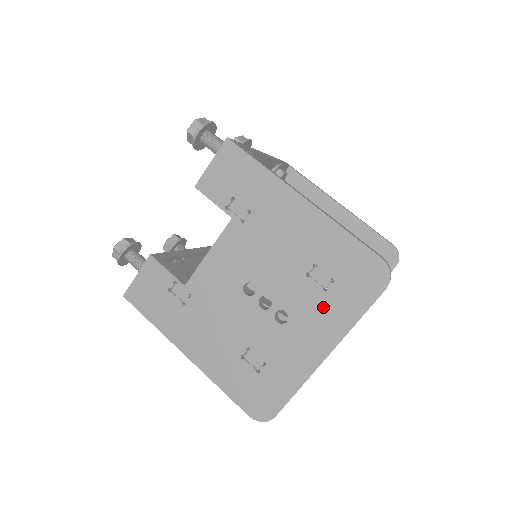
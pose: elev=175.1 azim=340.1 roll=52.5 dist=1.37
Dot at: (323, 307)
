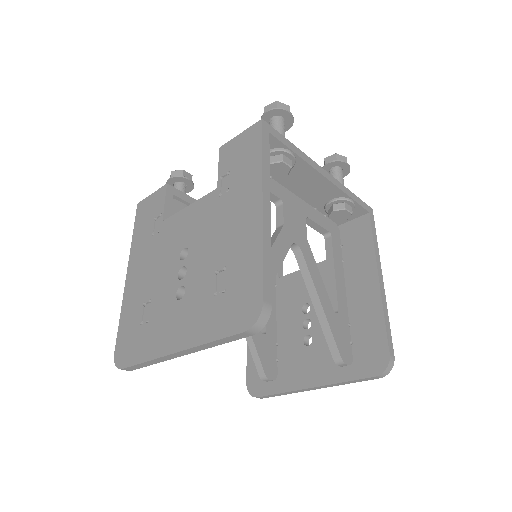
Dot at: (203, 308)
